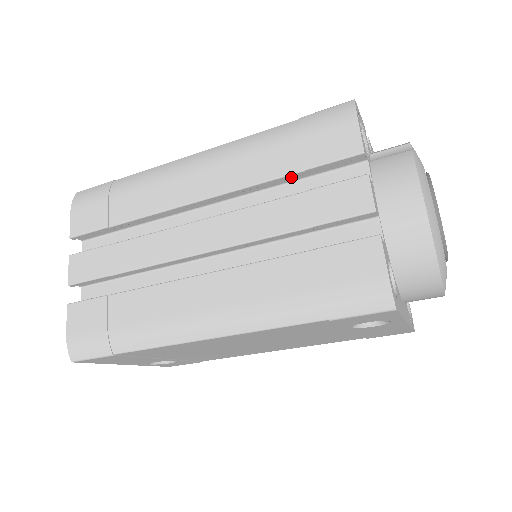
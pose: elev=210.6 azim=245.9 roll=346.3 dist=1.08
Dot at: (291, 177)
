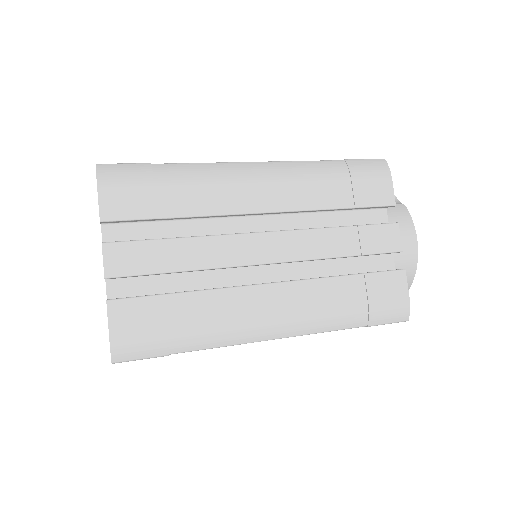
Dot at: occluded
